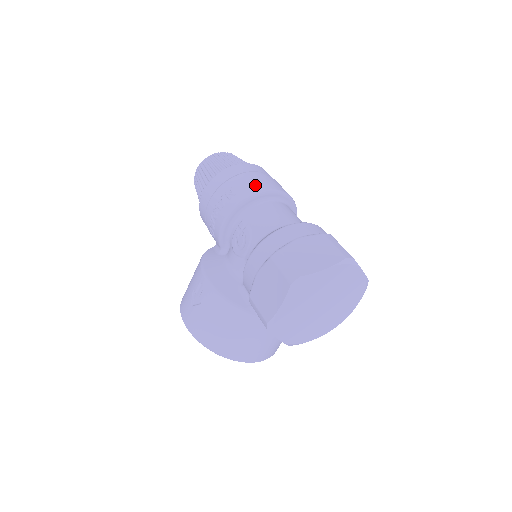
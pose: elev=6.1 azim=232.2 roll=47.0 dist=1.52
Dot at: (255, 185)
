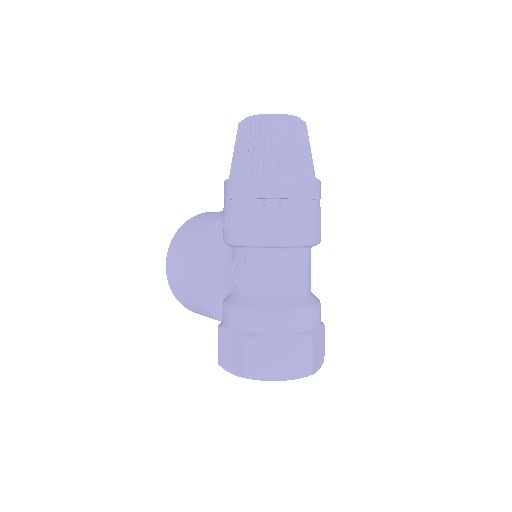
Dot at: (283, 230)
